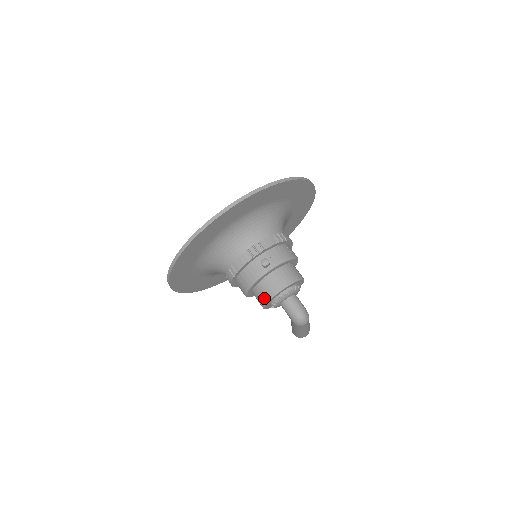
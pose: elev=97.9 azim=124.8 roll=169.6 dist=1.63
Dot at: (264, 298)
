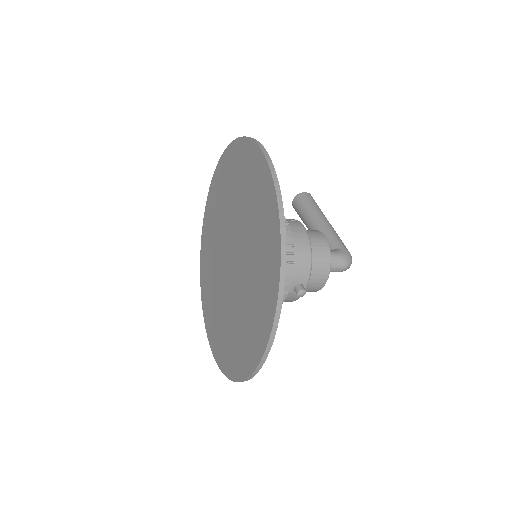
Dot at: occluded
